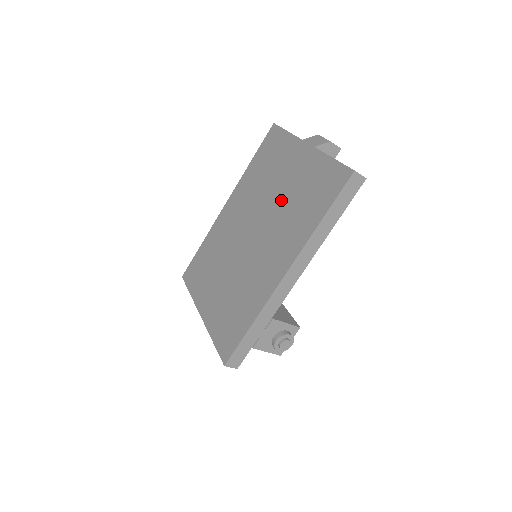
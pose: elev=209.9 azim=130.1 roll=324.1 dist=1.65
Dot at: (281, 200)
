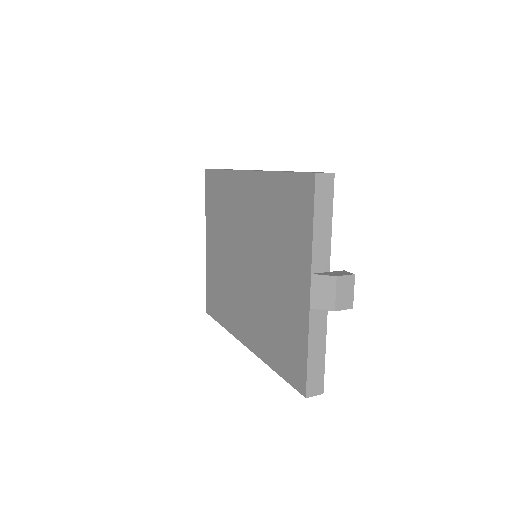
Dot at: (269, 289)
